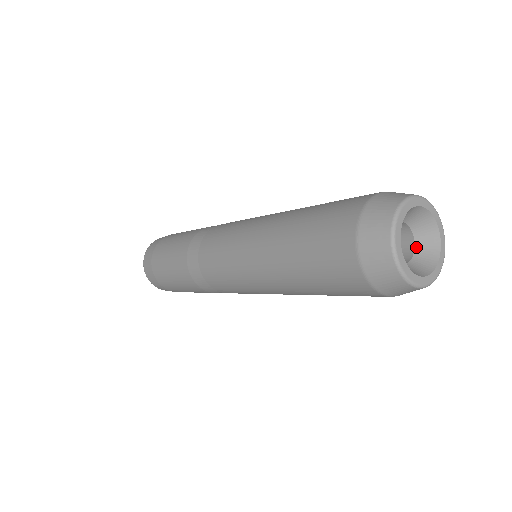
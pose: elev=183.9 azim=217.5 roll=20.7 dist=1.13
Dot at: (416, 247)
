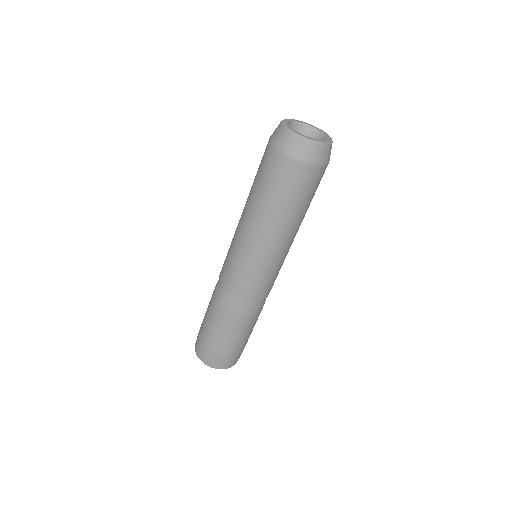
Dot at: occluded
